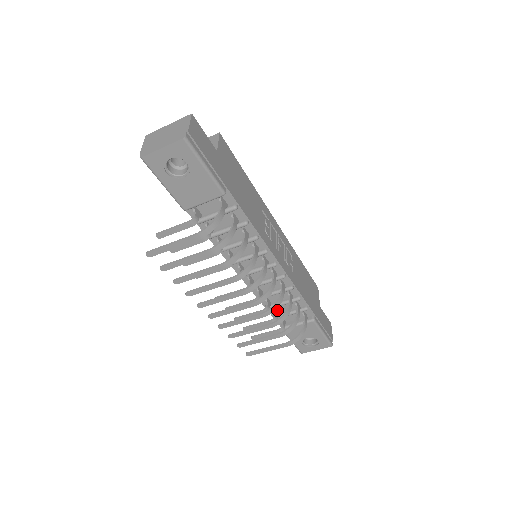
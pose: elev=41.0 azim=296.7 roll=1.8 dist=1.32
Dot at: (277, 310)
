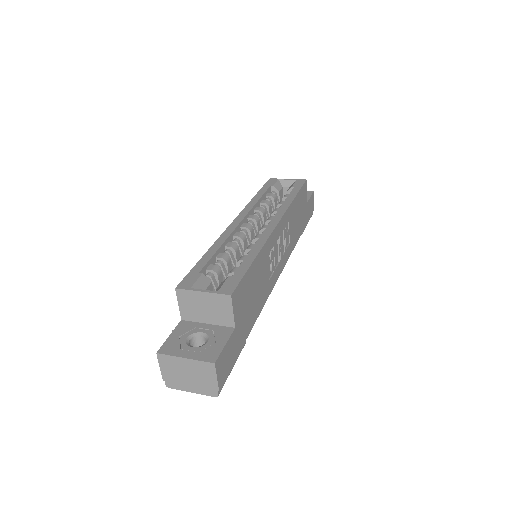
Dot at: occluded
